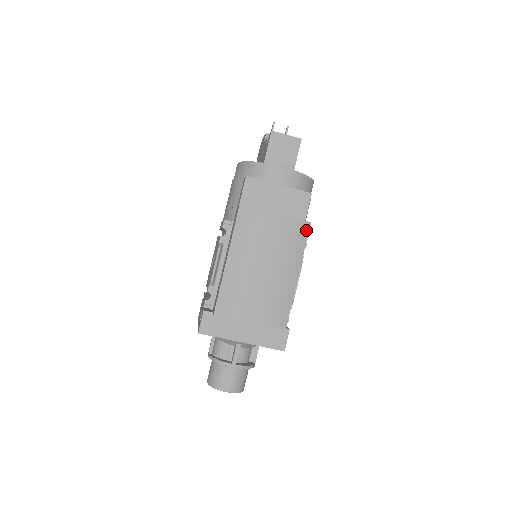
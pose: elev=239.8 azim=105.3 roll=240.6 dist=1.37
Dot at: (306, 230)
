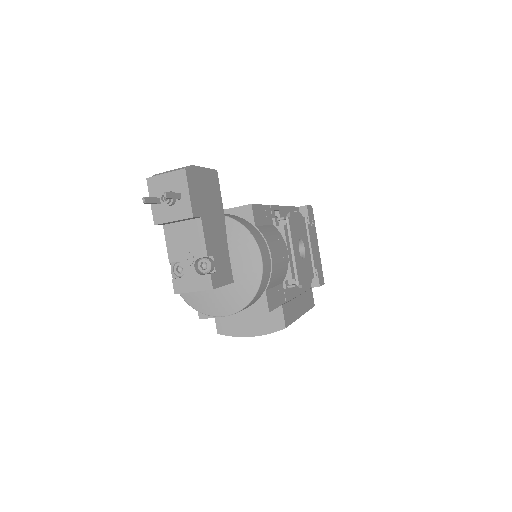
Dot at: occluded
